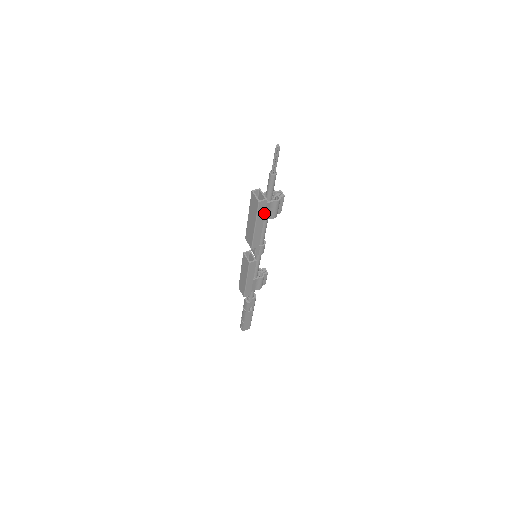
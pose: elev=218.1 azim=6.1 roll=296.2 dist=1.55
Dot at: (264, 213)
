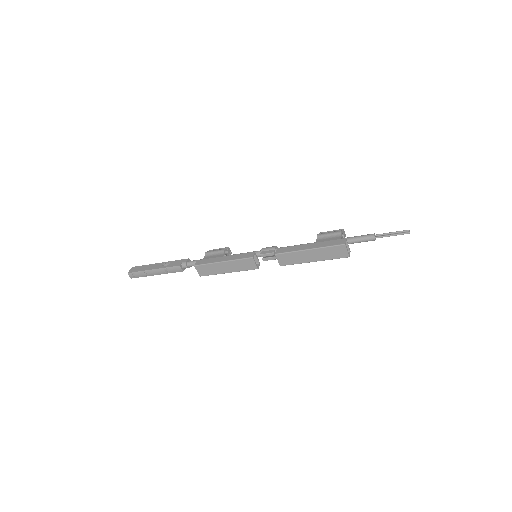
Dot at: occluded
